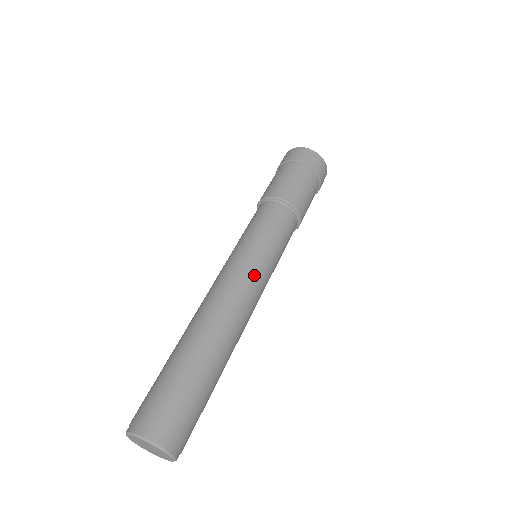
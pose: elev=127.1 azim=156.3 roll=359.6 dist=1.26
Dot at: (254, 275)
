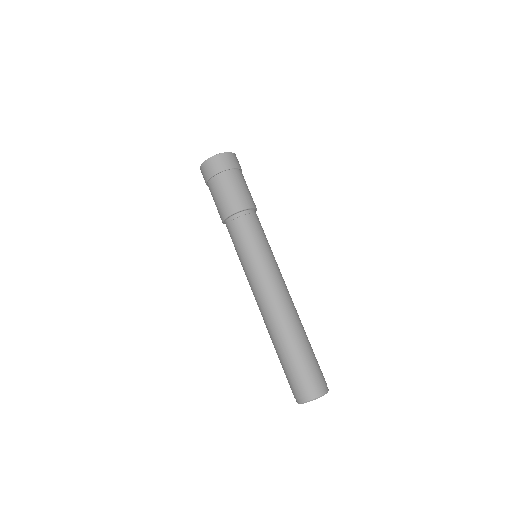
Dot at: (274, 274)
